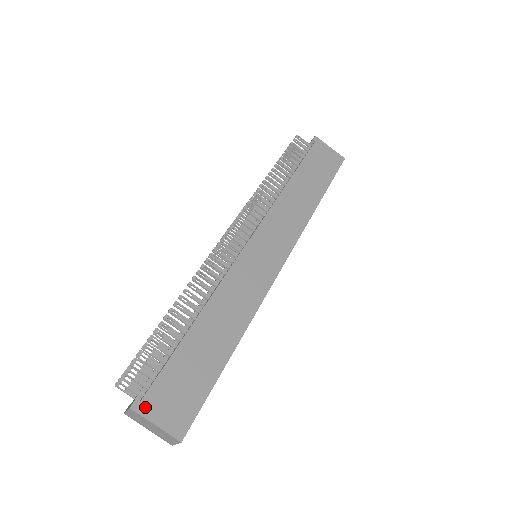
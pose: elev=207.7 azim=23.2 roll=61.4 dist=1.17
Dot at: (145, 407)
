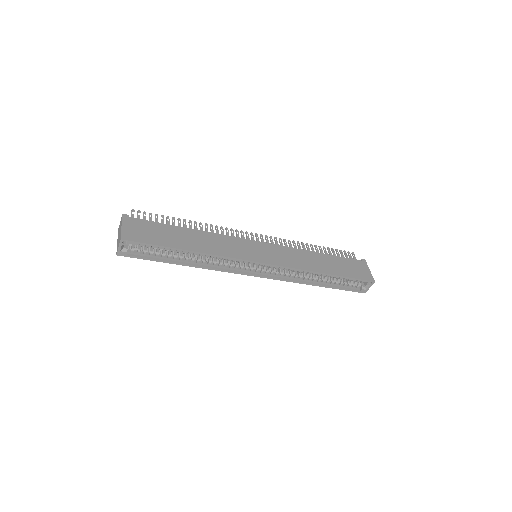
Dot at: (127, 219)
